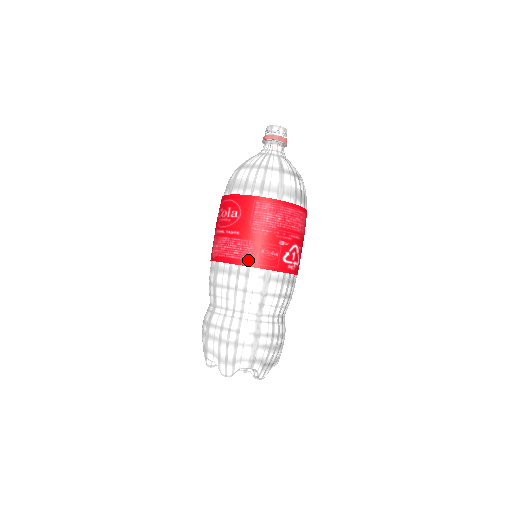
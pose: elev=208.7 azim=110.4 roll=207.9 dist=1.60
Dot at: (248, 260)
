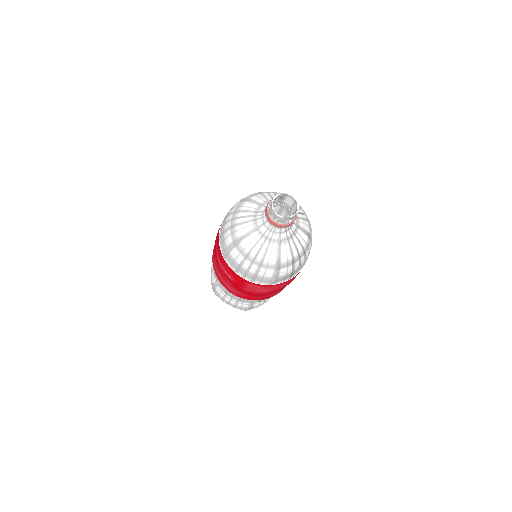
Dot at: (241, 297)
